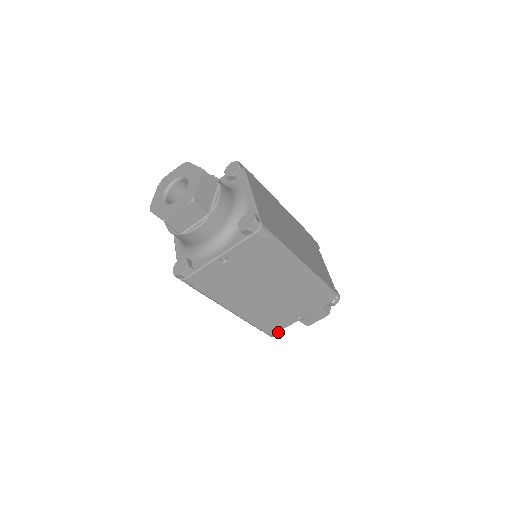
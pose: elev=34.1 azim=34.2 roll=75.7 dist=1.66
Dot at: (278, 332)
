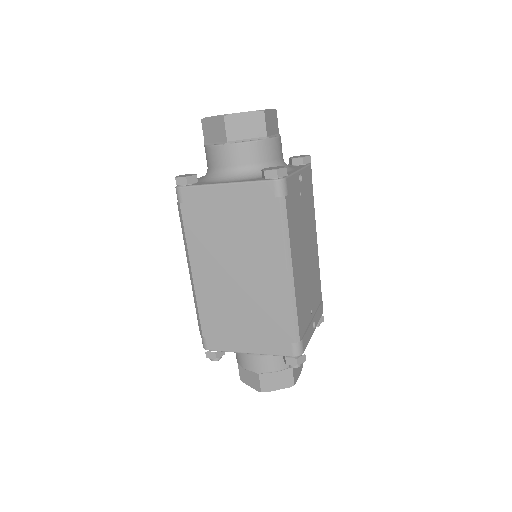
Dot at: occluded
